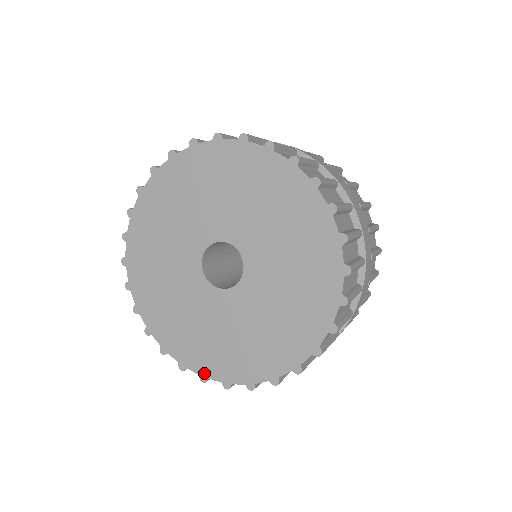
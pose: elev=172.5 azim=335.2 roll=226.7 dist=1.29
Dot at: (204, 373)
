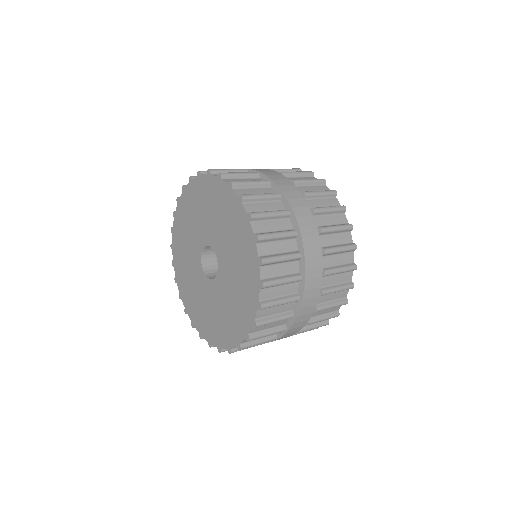
Dot at: (228, 346)
